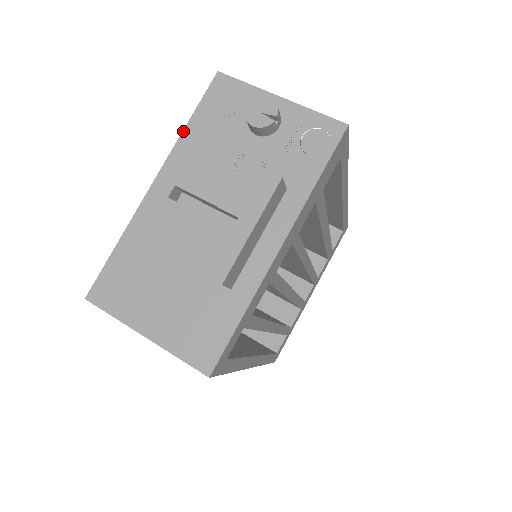
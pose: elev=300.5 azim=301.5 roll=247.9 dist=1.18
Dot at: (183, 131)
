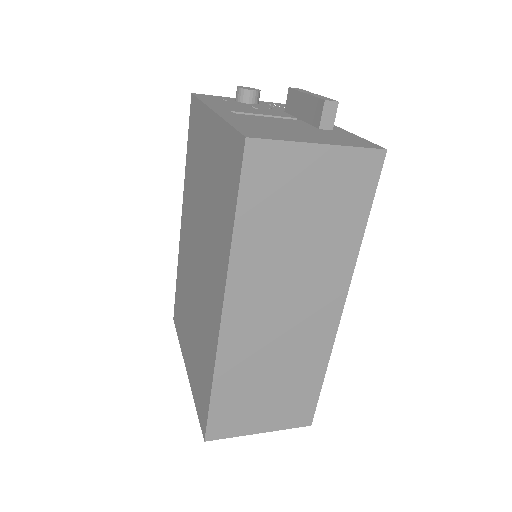
Dot at: (202, 101)
